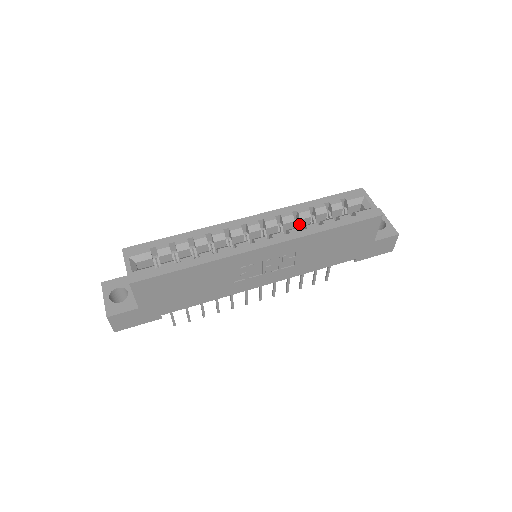
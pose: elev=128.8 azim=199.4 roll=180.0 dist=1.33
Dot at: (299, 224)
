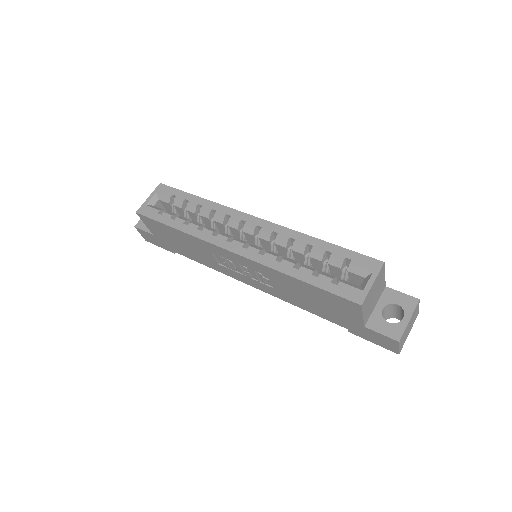
Dot at: (293, 254)
